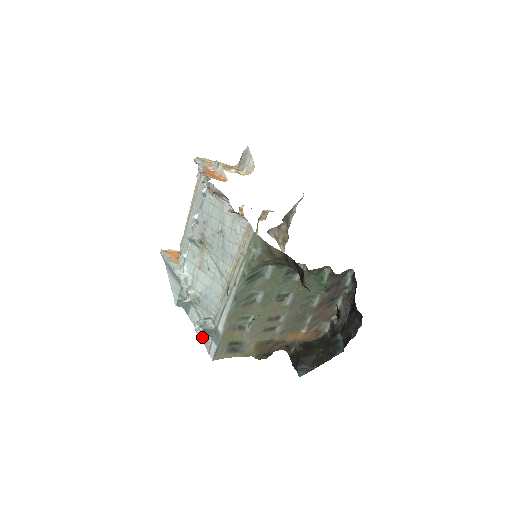
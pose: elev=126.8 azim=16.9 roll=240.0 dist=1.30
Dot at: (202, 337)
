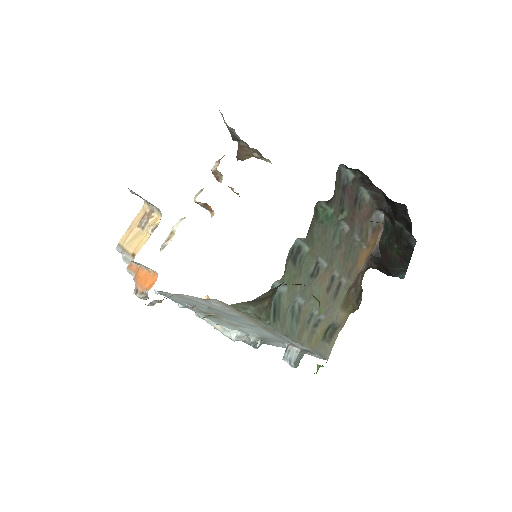
Dot at: occluded
